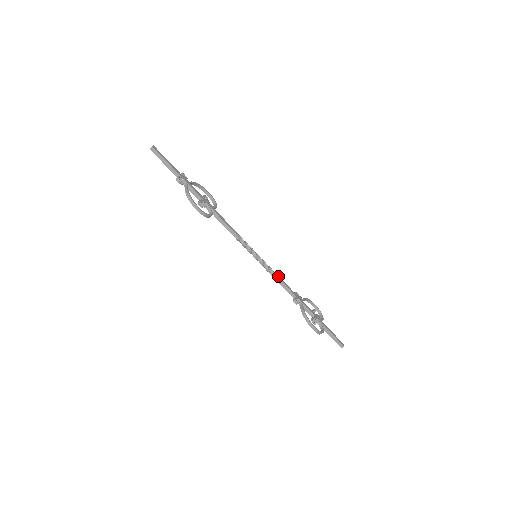
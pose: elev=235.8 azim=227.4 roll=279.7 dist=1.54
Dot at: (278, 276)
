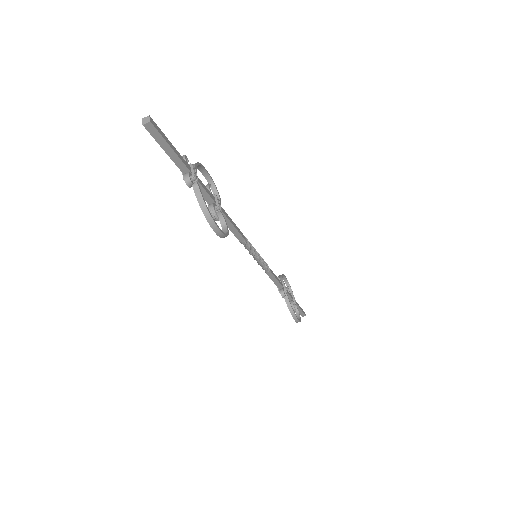
Dot at: (271, 271)
